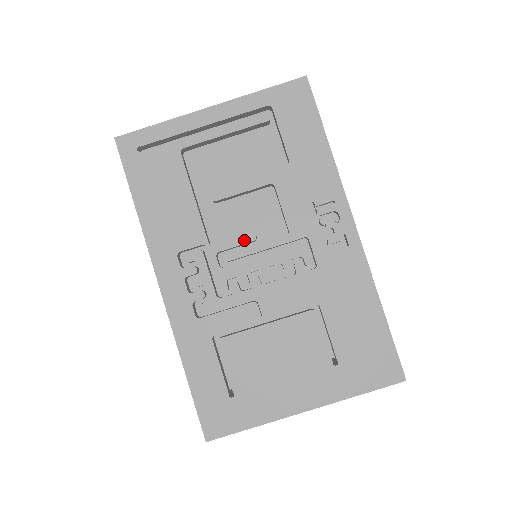
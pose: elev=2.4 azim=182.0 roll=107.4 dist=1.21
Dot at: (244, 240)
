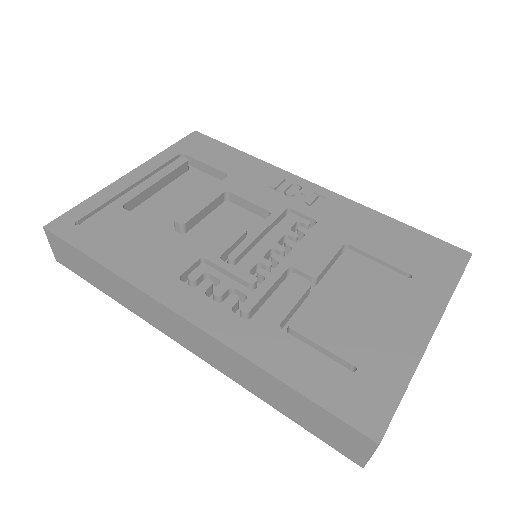
Dot at: (237, 236)
